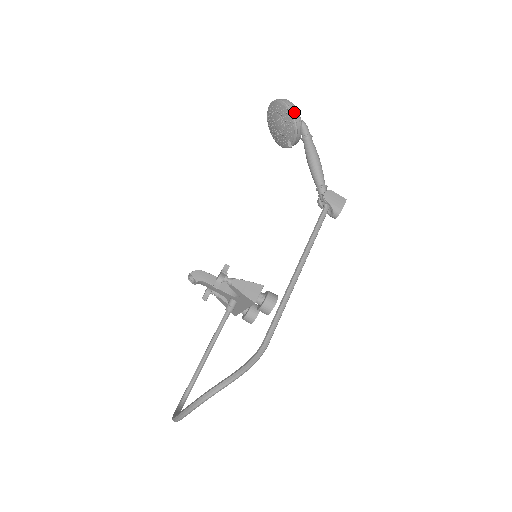
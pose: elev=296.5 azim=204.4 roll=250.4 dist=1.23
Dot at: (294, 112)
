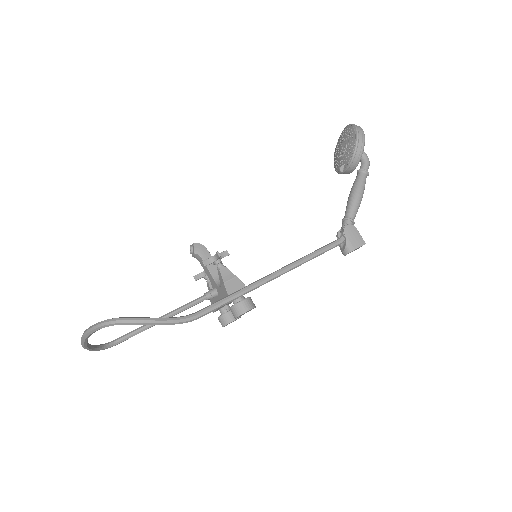
Dot at: (360, 139)
